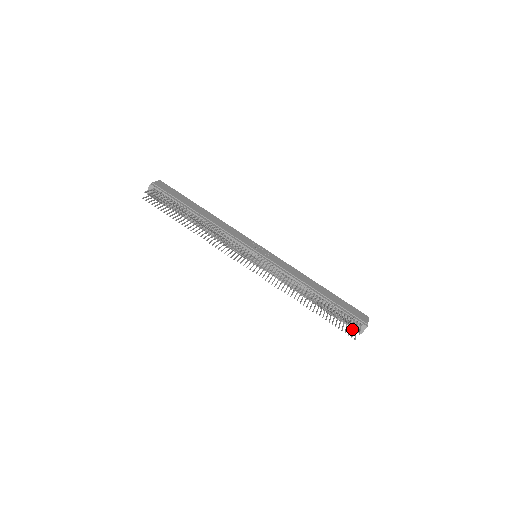
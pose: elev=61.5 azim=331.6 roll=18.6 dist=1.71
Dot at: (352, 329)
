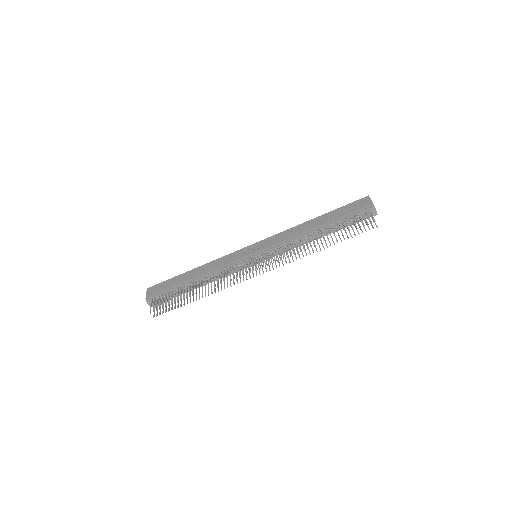
Dot at: occluded
